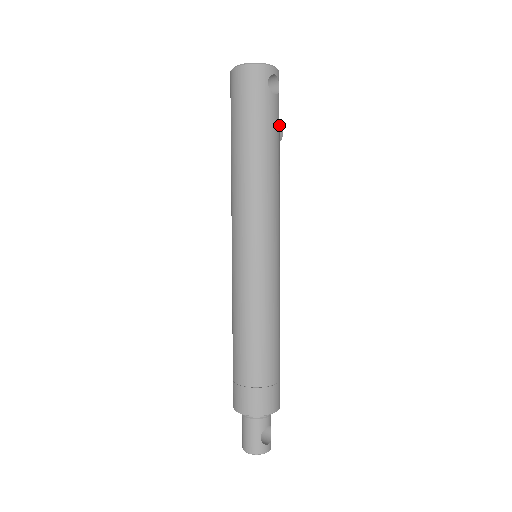
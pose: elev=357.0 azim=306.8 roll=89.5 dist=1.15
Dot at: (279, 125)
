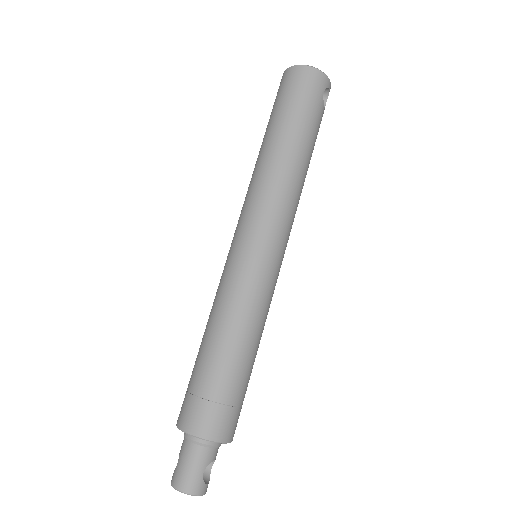
Dot at: occluded
